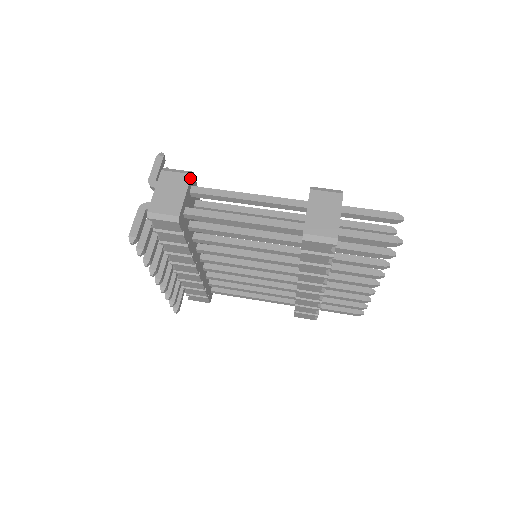
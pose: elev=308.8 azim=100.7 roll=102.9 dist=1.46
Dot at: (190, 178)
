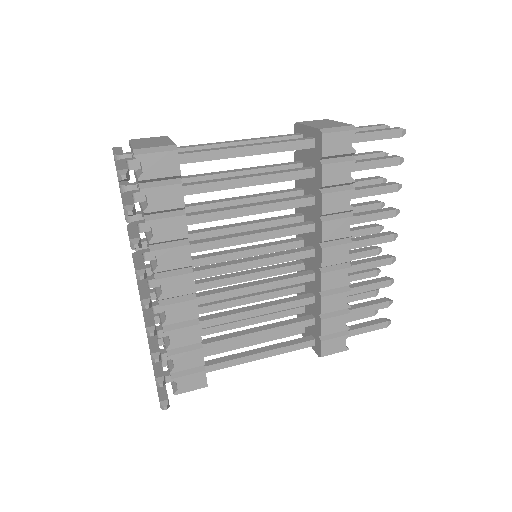
Dot at: (167, 136)
